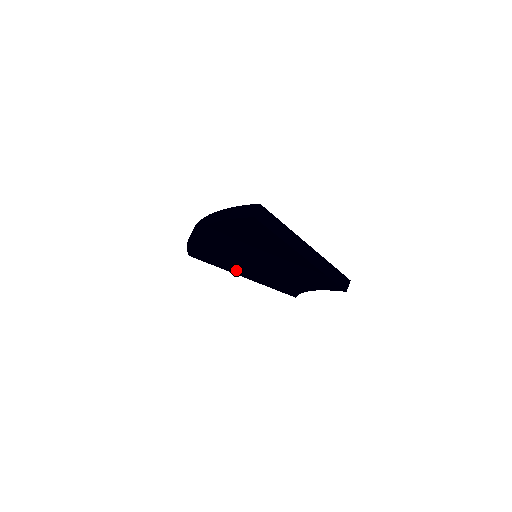
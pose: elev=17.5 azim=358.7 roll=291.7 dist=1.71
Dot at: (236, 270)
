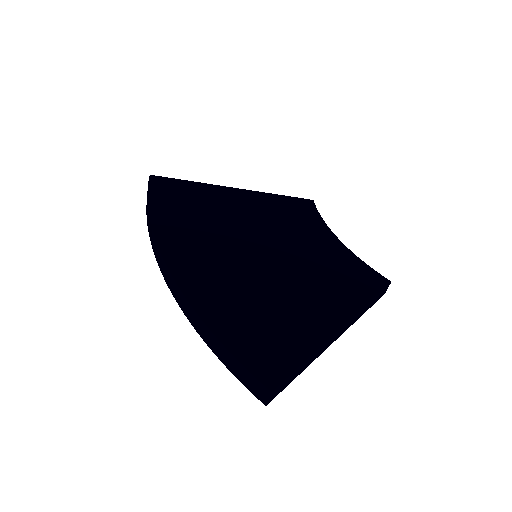
Dot at: occluded
